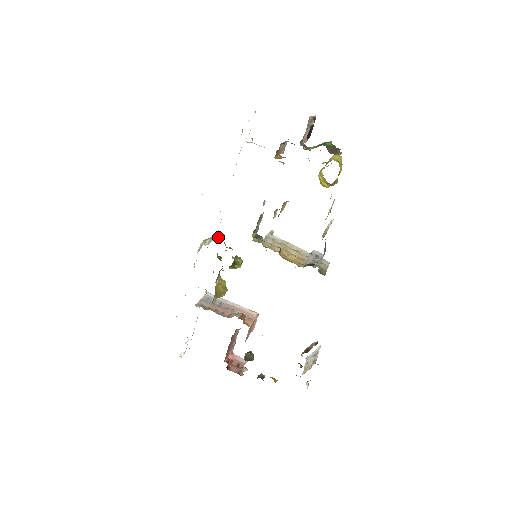
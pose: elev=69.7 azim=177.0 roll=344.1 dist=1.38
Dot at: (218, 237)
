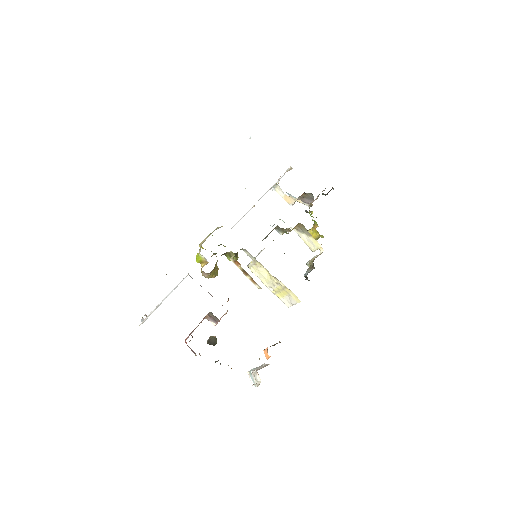
Dot at: occluded
